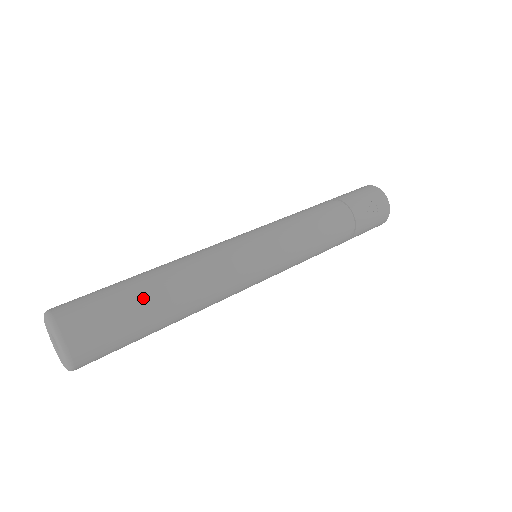
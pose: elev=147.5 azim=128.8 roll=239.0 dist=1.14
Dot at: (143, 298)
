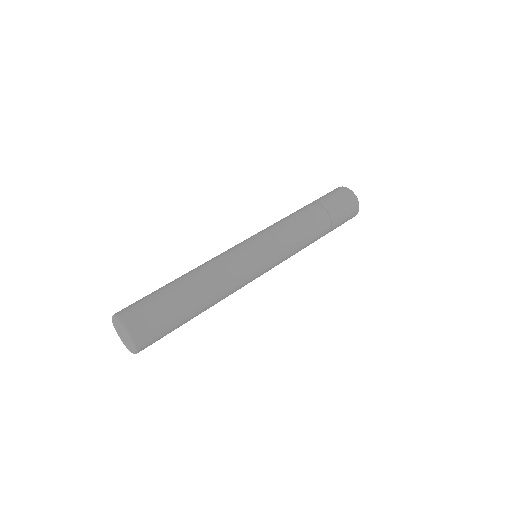
Dot at: (180, 302)
